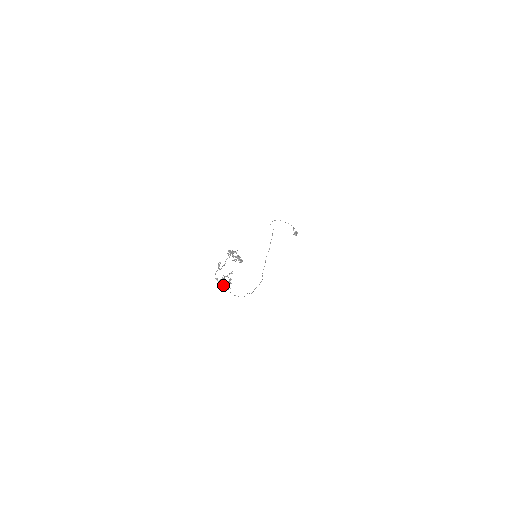
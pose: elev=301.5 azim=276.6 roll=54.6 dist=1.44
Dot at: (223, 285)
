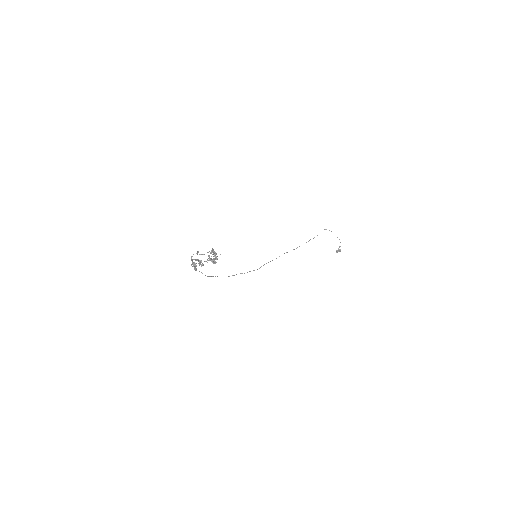
Dot at: (194, 264)
